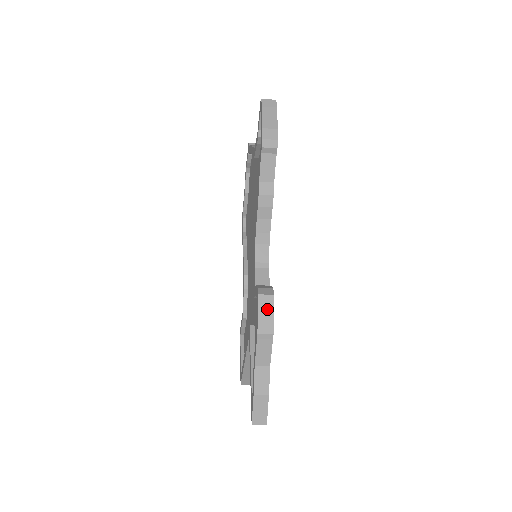
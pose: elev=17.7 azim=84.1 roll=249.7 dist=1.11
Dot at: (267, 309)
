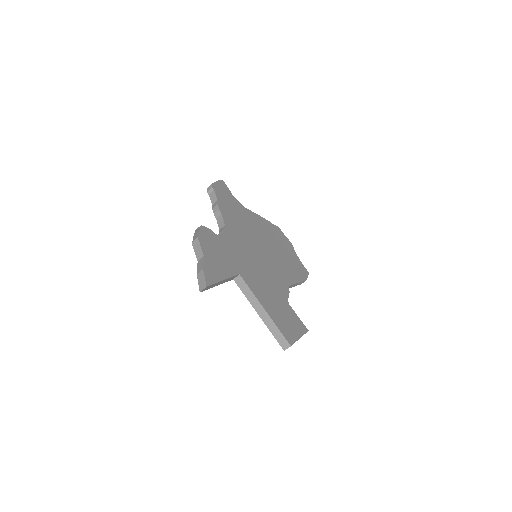
Dot at: (197, 232)
